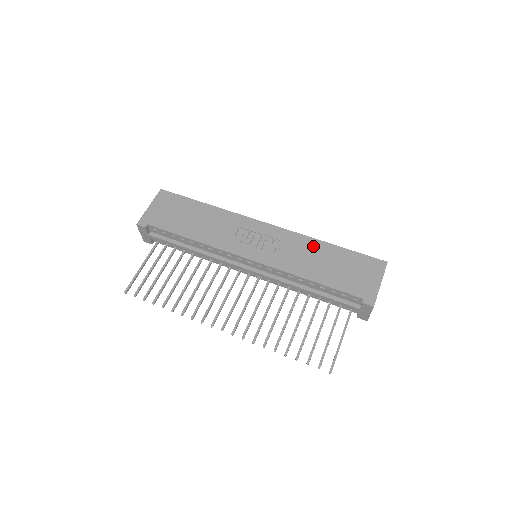
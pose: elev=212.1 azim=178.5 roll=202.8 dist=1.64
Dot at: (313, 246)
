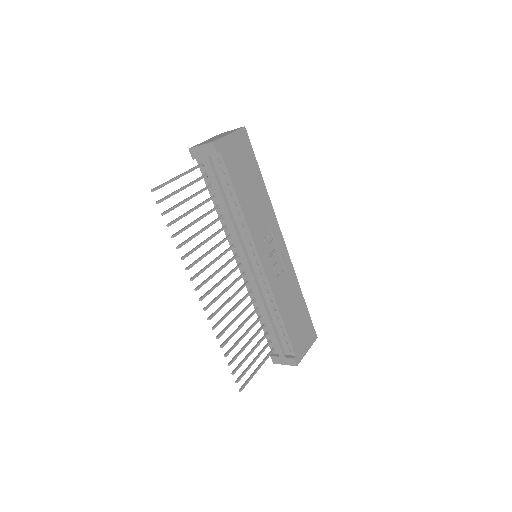
Dot at: (295, 289)
